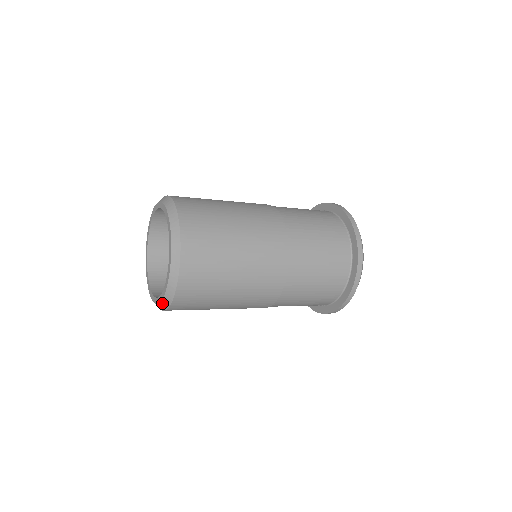
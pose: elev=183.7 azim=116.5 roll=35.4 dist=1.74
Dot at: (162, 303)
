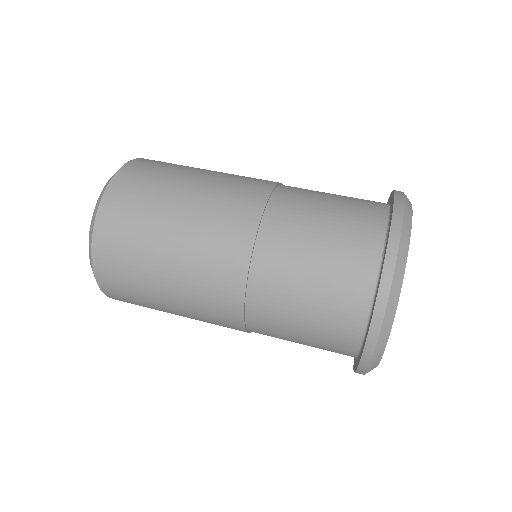
Dot at: occluded
